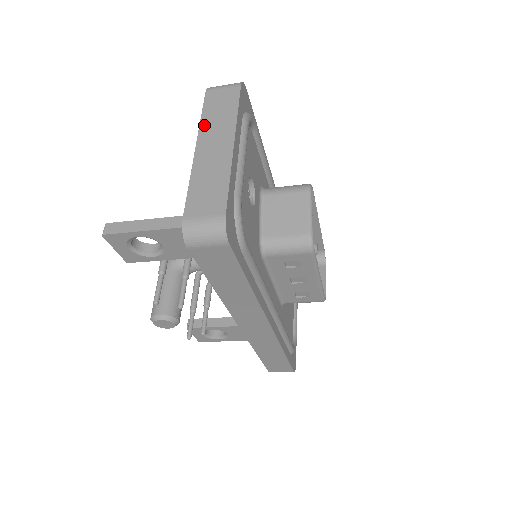
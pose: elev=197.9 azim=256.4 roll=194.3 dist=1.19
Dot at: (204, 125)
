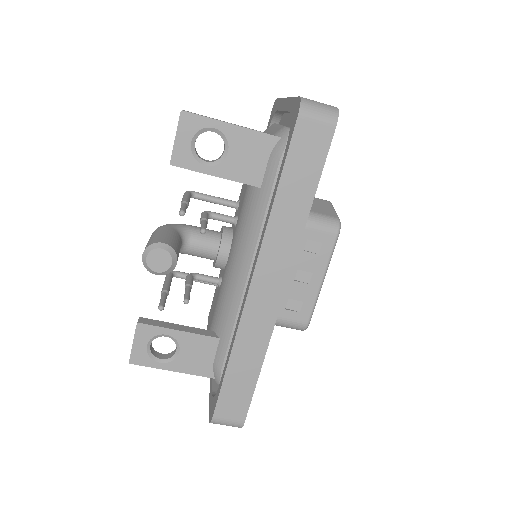
Dot at: occluded
